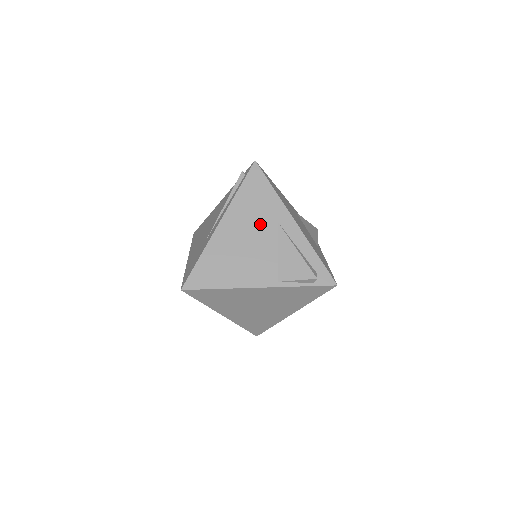
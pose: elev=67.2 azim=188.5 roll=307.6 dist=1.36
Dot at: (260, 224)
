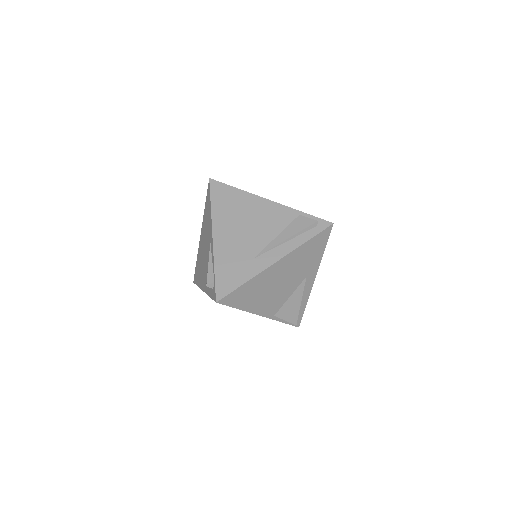
Dot at: (297, 273)
